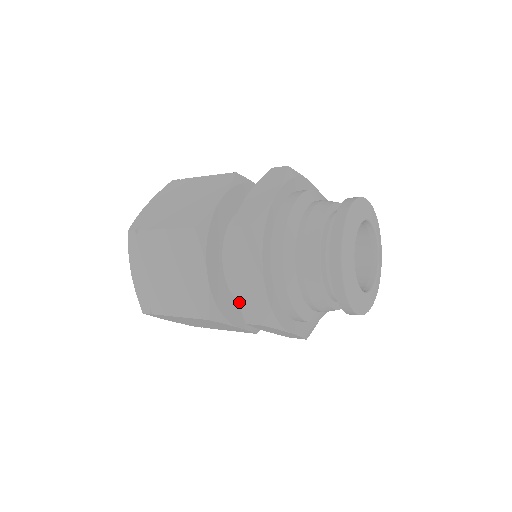
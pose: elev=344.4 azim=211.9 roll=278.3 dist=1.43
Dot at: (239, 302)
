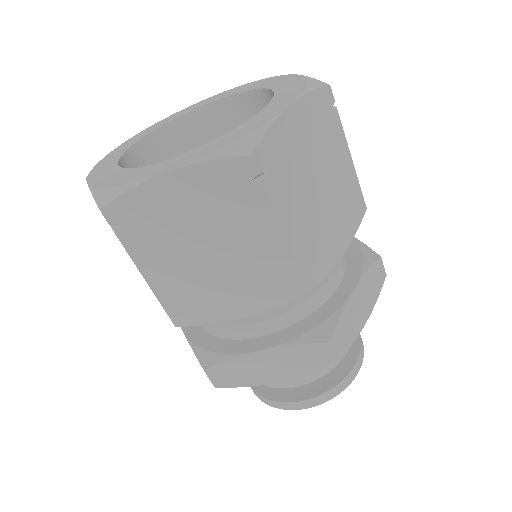
Dot at: occluded
